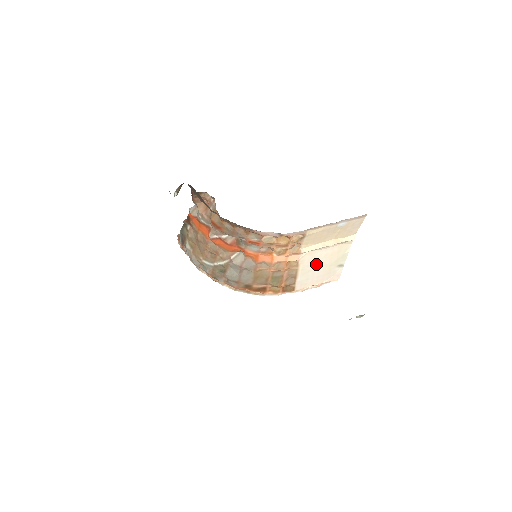
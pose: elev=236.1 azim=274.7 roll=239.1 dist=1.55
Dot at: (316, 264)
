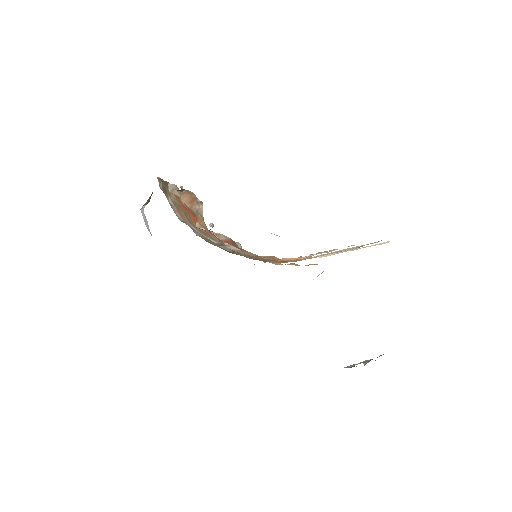
Dot at: occluded
